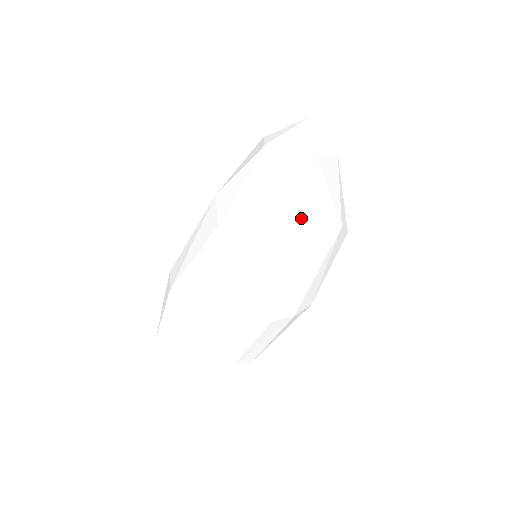
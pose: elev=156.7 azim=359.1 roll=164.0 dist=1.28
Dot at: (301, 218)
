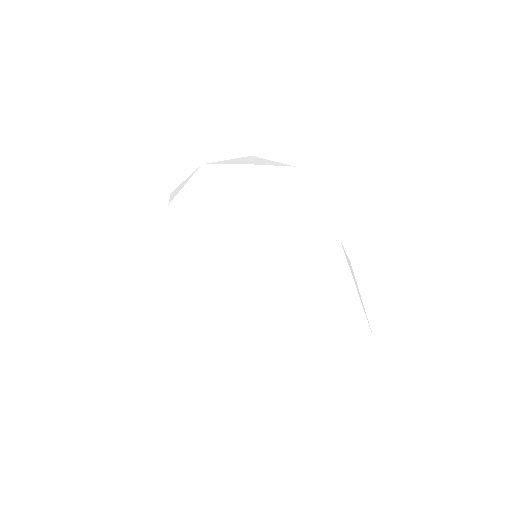
Dot at: (196, 187)
